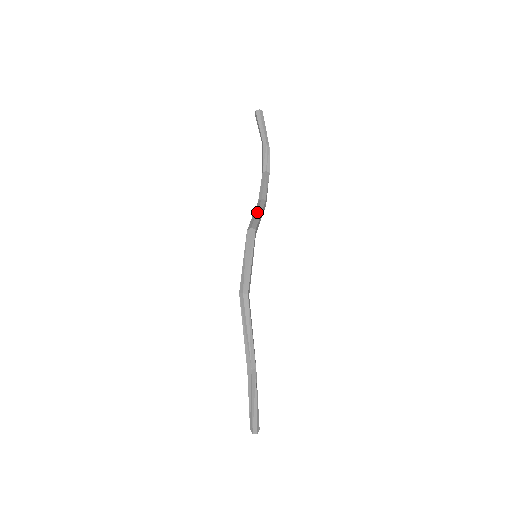
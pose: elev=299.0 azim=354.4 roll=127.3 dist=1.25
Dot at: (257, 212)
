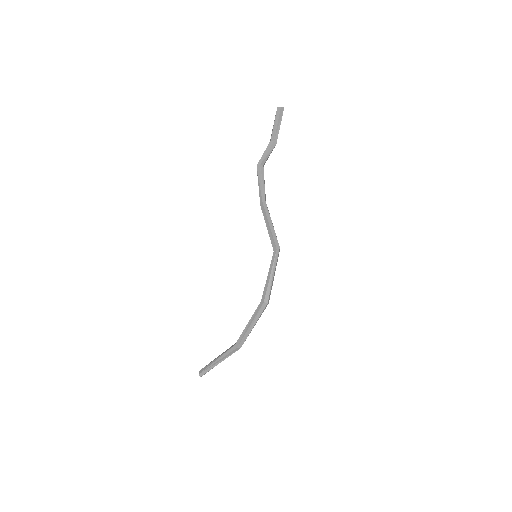
Dot at: (272, 223)
